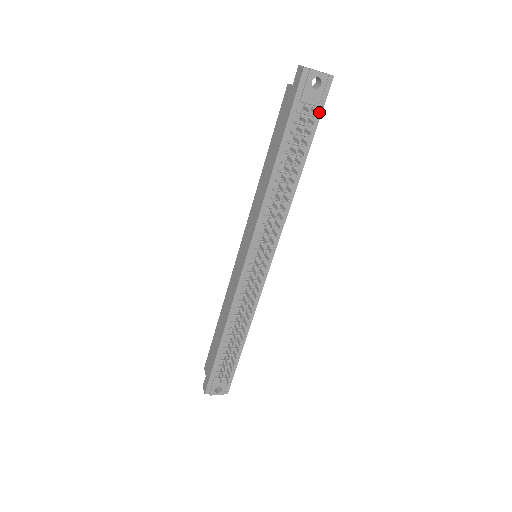
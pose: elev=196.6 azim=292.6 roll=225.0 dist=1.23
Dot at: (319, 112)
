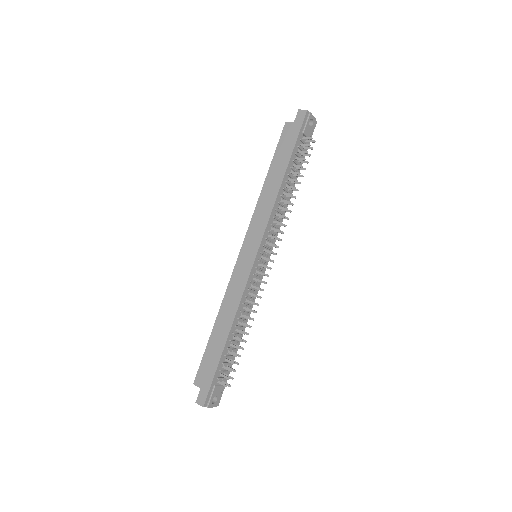
Dot at: occluded
